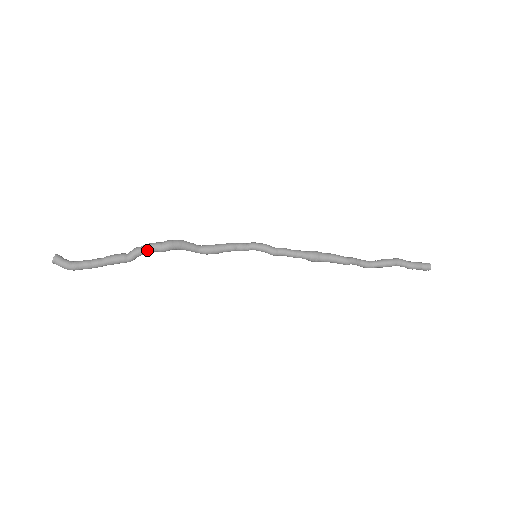
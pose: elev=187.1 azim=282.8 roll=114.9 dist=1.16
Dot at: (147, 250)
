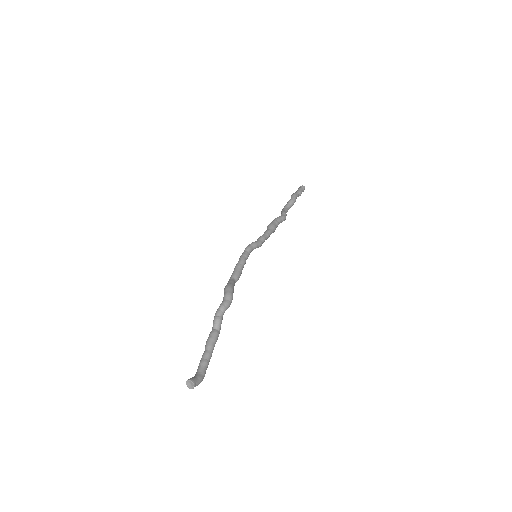
Dot at: occluded
